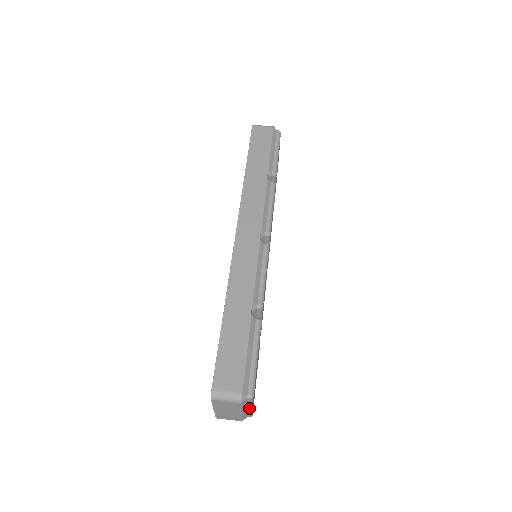
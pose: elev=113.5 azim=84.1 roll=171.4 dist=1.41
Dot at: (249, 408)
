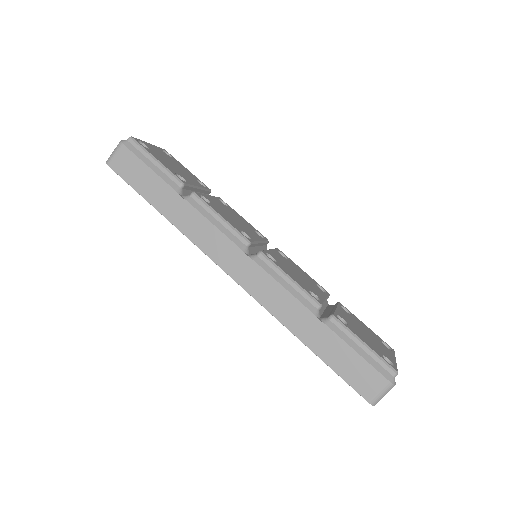
Dot at: occluded
